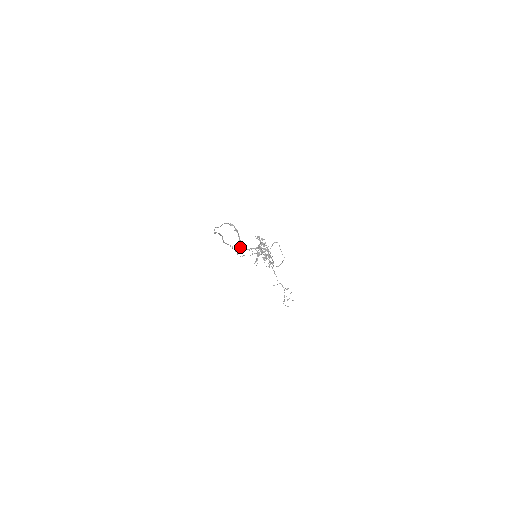
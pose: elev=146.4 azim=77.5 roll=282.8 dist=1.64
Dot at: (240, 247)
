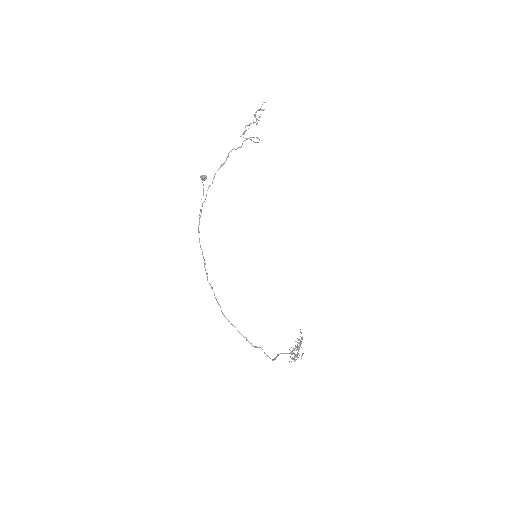
Dot at: occluded
